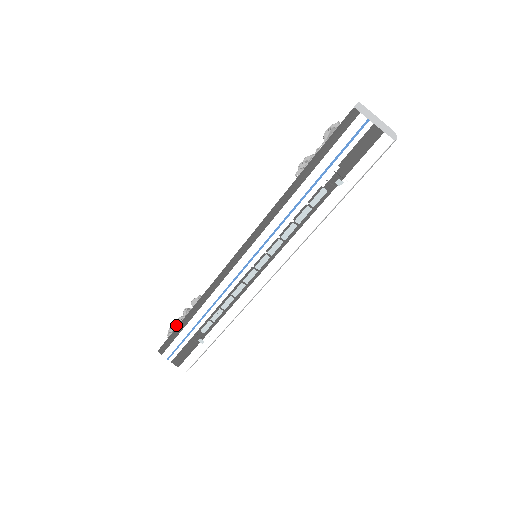
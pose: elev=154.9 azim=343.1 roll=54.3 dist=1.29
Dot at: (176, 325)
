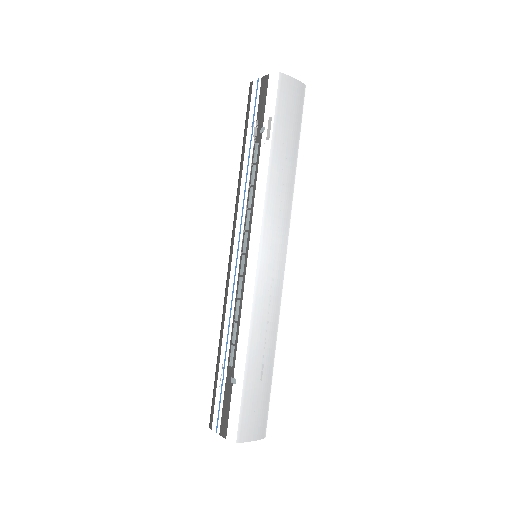
Dot at: occluded
